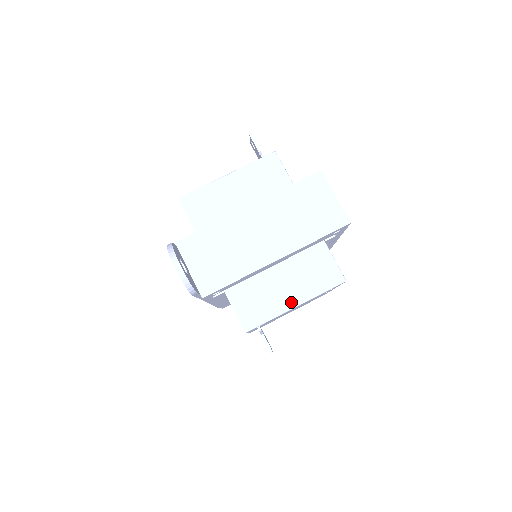
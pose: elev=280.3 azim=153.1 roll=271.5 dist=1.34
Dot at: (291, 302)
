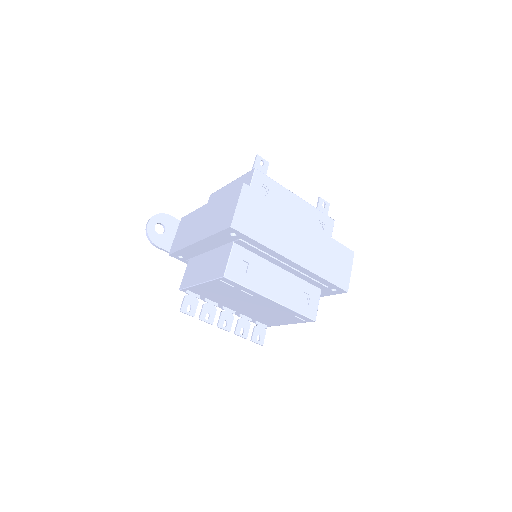
Dot at: (200, 279)
